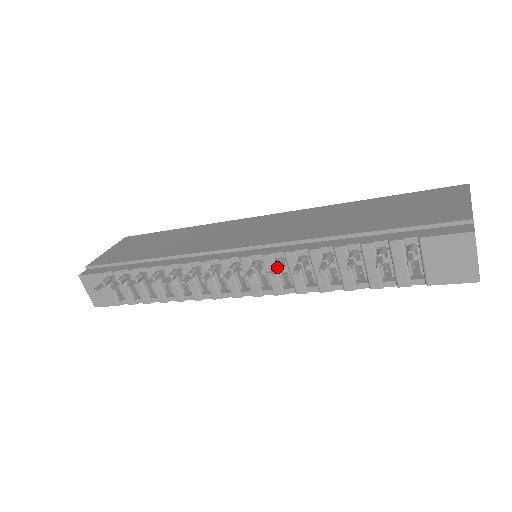
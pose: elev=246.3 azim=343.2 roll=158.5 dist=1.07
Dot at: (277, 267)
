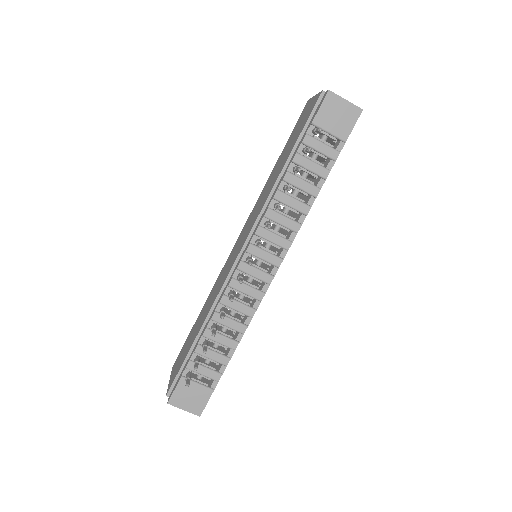
Dot at: (269, 223)
